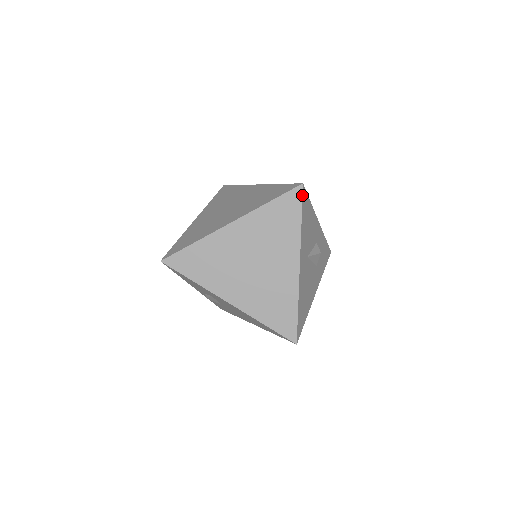
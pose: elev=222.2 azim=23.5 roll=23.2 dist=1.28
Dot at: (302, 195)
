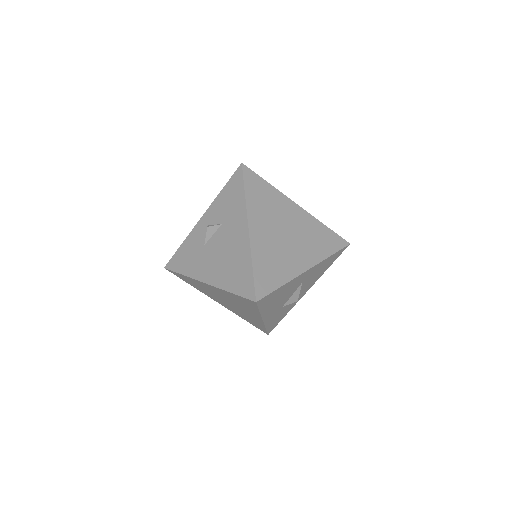
Dot at: (345, 247)
